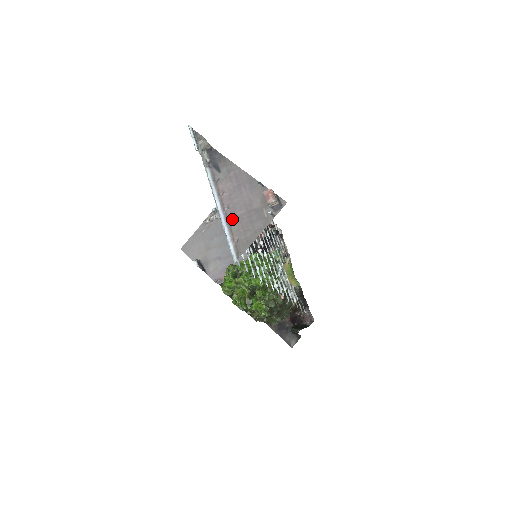
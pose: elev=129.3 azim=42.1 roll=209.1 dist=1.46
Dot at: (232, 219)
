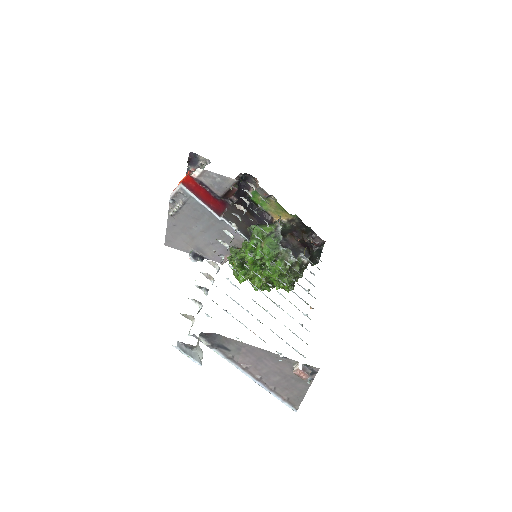
Dot at: (271, 385)
